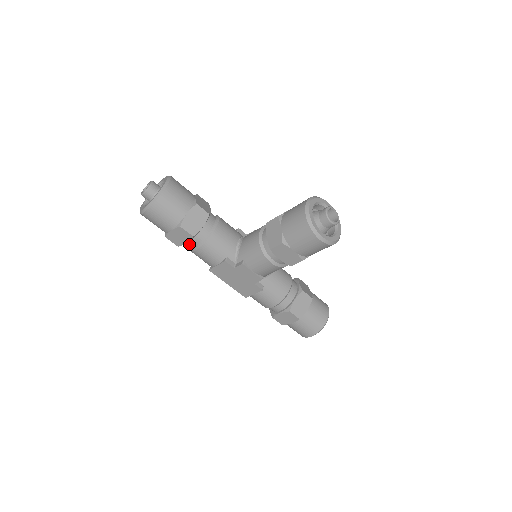
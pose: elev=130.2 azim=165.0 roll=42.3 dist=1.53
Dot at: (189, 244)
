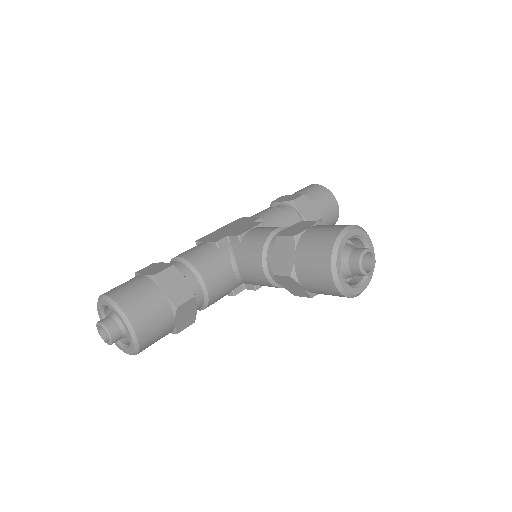
Dot at: occluded
